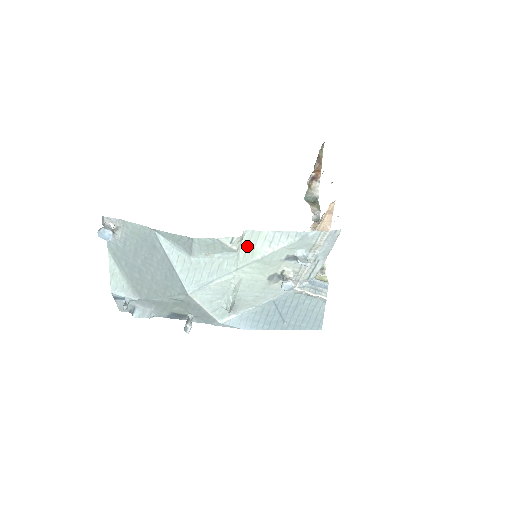
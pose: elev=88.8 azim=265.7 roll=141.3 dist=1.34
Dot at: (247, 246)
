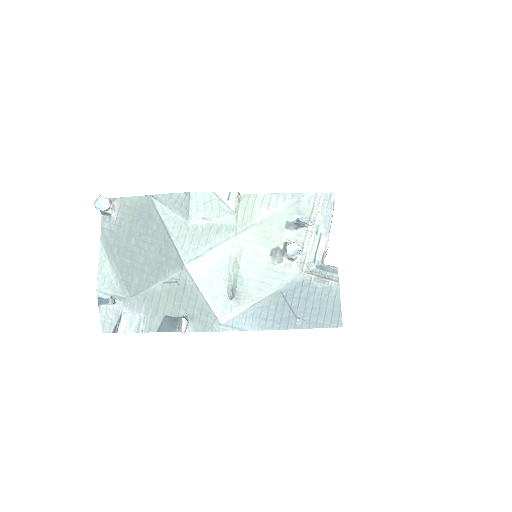
Dot at: (245, 209)
